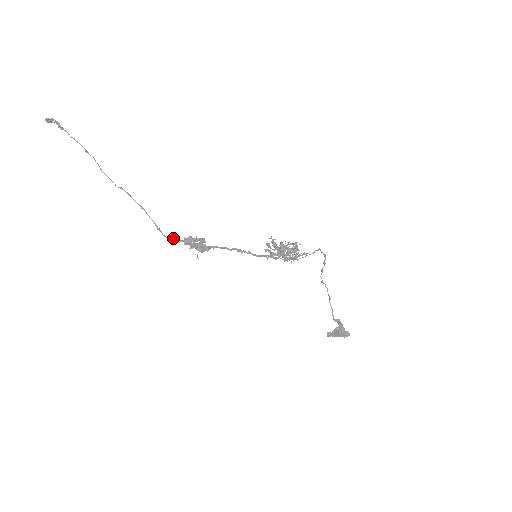
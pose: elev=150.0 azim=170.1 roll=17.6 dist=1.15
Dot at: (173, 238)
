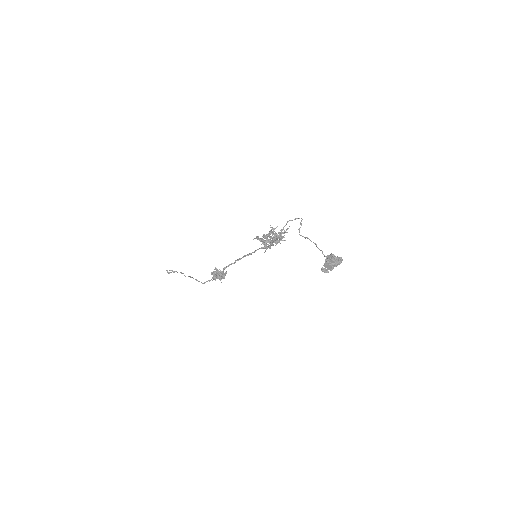
Dot at: (207, 281)
